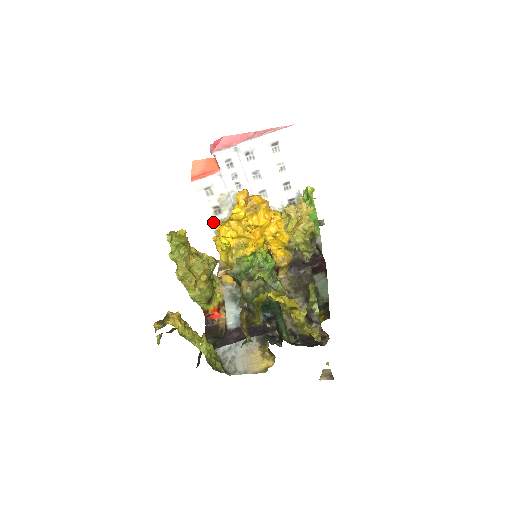
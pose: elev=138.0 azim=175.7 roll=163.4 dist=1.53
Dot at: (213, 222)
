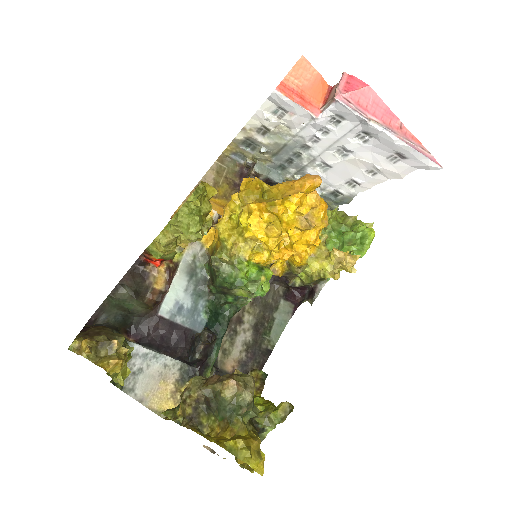
Dot at: (245, 132)
